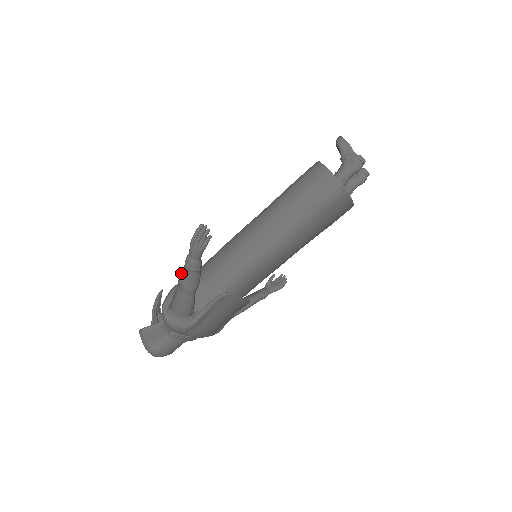
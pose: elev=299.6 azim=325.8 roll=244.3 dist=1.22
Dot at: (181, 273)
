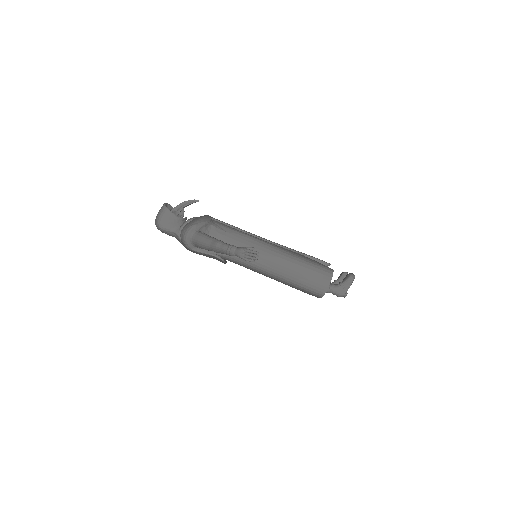
Dot at: (222, 242)
